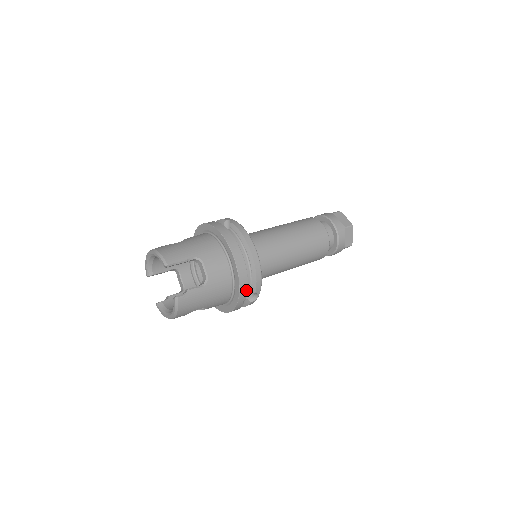
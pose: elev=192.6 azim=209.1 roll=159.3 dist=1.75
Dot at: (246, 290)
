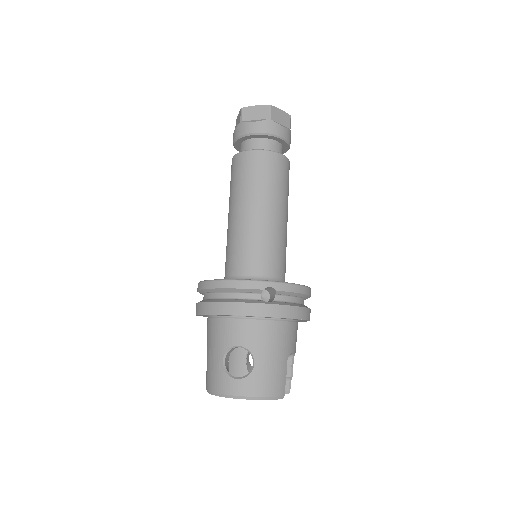
Dot at: occluded
